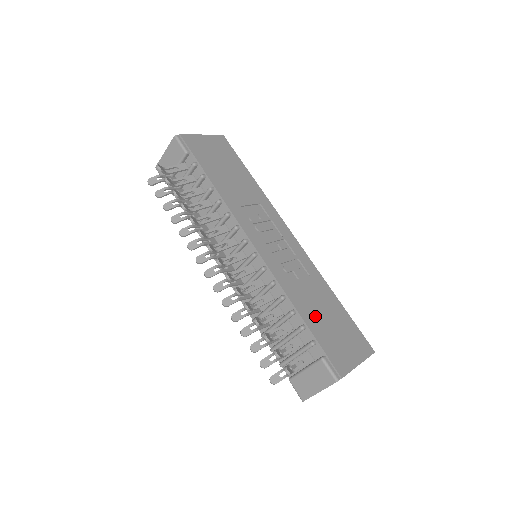
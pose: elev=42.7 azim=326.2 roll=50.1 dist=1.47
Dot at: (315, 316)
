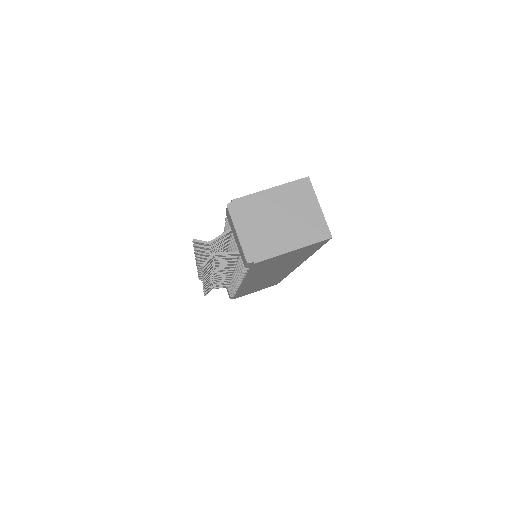
Dot at: occluded
